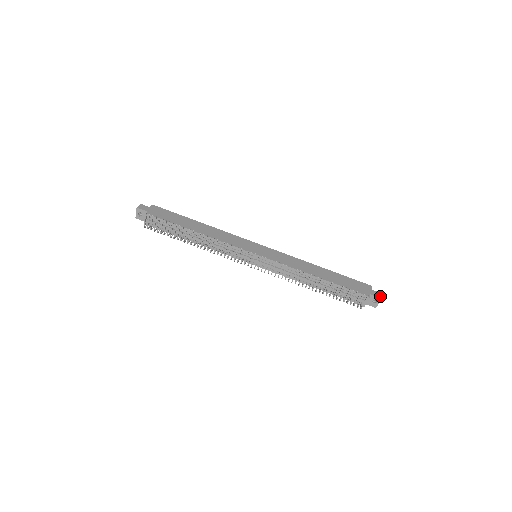
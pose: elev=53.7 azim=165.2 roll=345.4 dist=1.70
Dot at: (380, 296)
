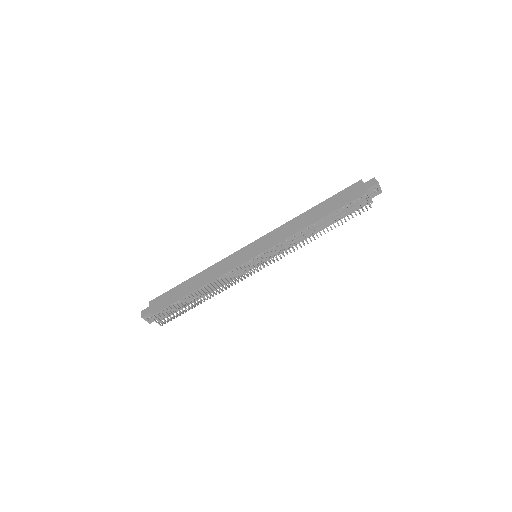
Dot at: (375, 181)
